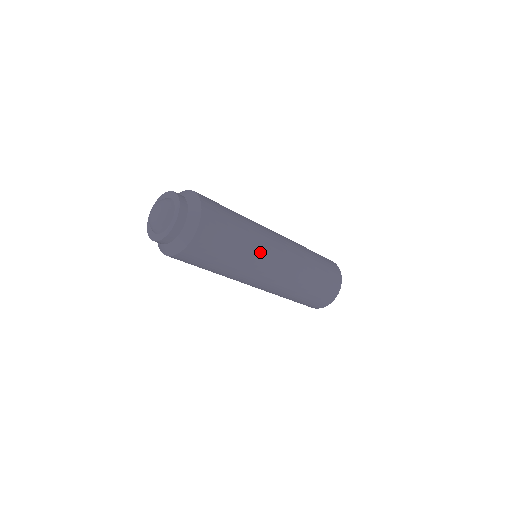
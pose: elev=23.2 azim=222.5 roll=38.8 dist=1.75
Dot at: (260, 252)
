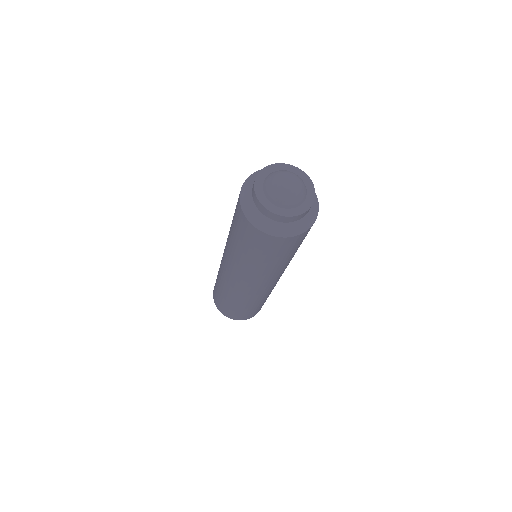
Dot at: occluded
